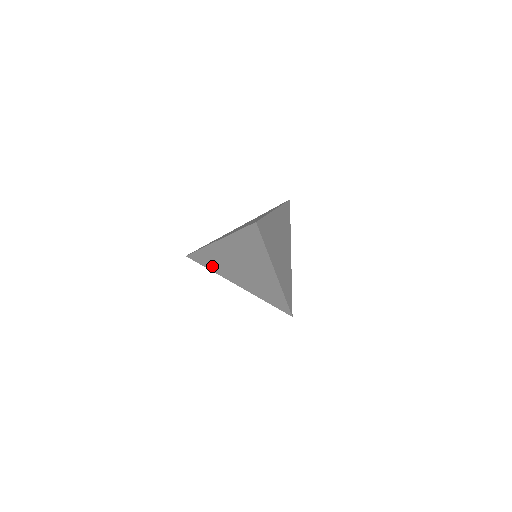
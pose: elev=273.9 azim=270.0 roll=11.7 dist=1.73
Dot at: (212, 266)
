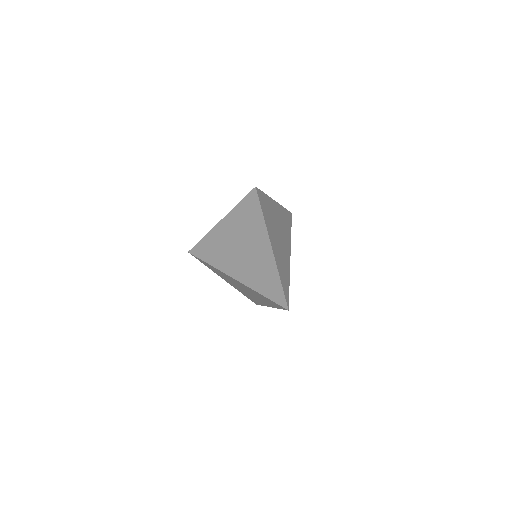
Dot at: (212, 259)
